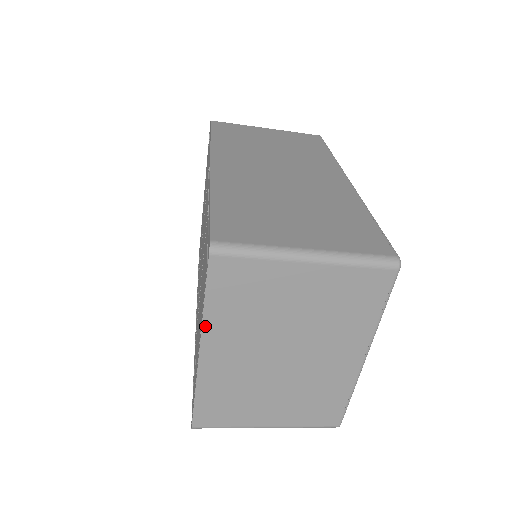
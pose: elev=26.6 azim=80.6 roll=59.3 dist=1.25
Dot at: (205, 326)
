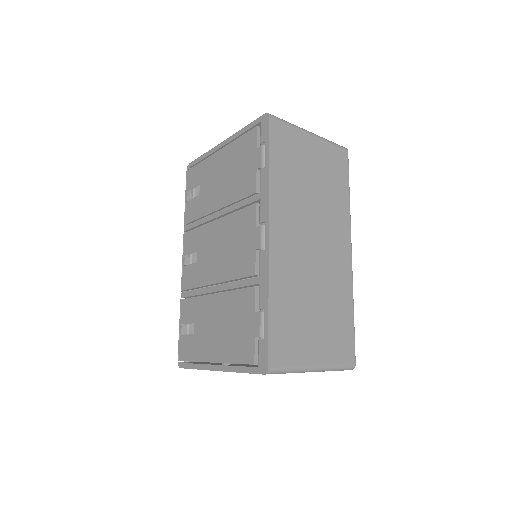
Dot at: occluded
